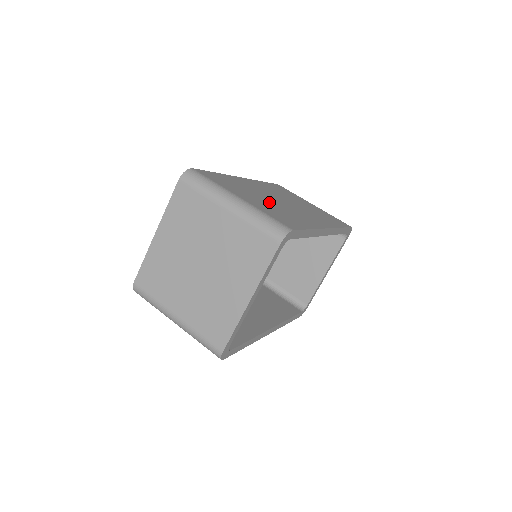
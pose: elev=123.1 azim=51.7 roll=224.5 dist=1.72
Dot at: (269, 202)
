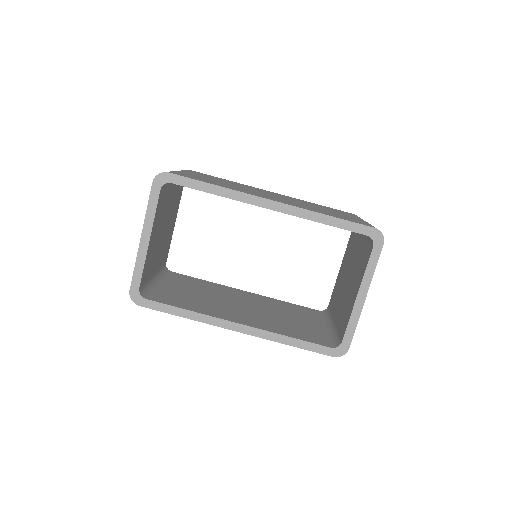
Dot at: (228, 184)
